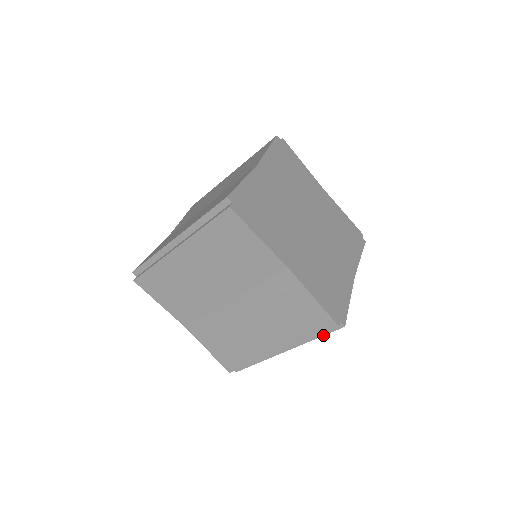
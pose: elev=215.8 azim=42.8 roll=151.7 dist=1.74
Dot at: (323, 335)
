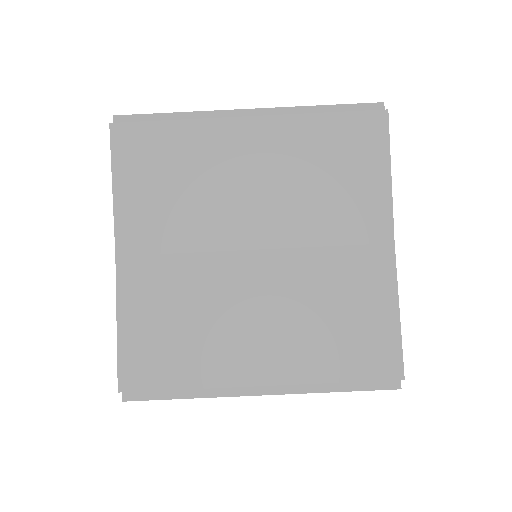
Dot at: (355, 390)
